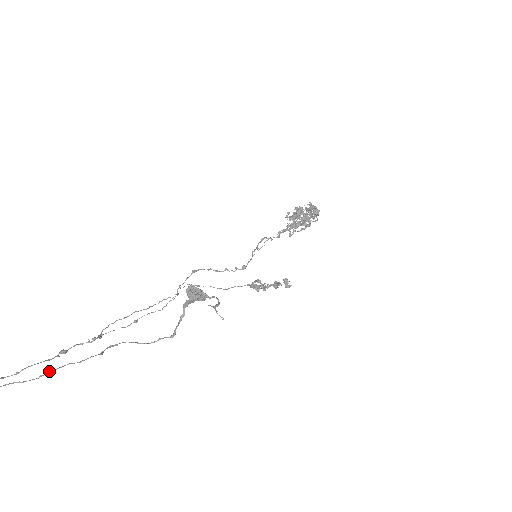
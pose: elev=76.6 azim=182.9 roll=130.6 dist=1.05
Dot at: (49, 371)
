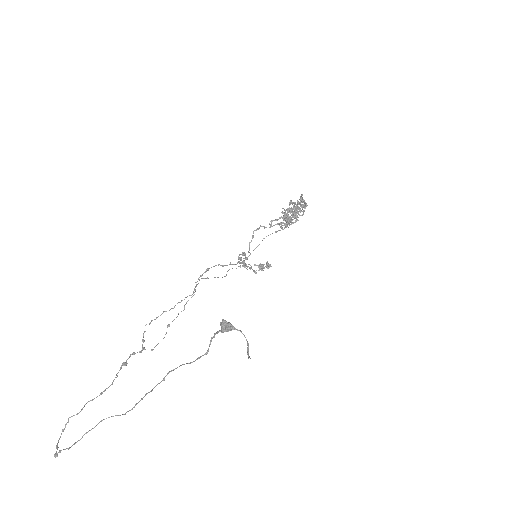
Dot at: (136, 404)
